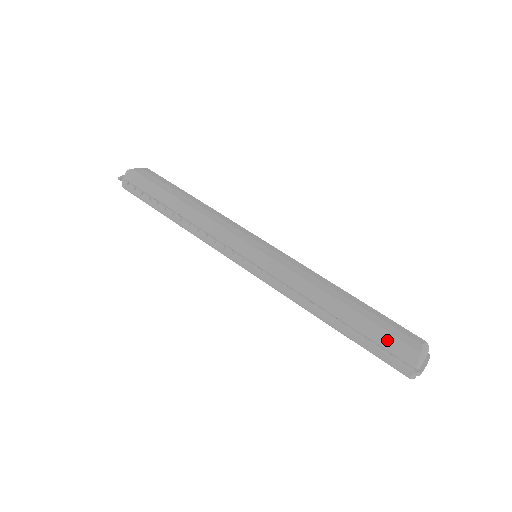
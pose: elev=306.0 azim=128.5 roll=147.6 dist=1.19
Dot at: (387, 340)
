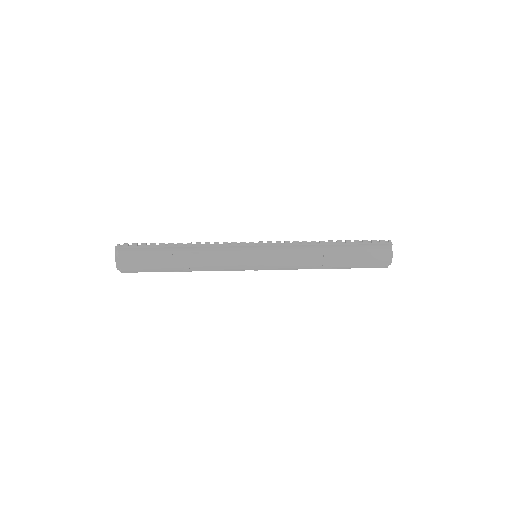
Dot at: occluded
